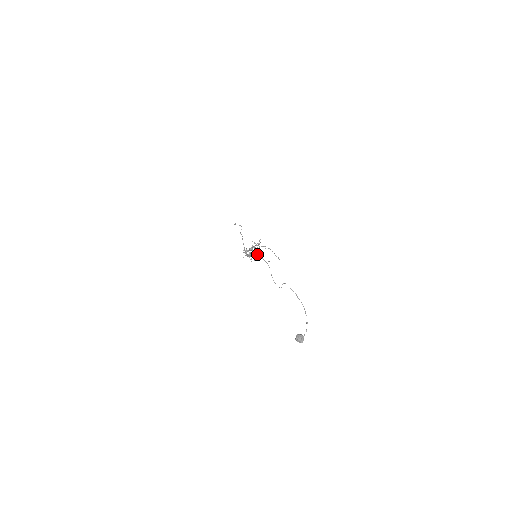
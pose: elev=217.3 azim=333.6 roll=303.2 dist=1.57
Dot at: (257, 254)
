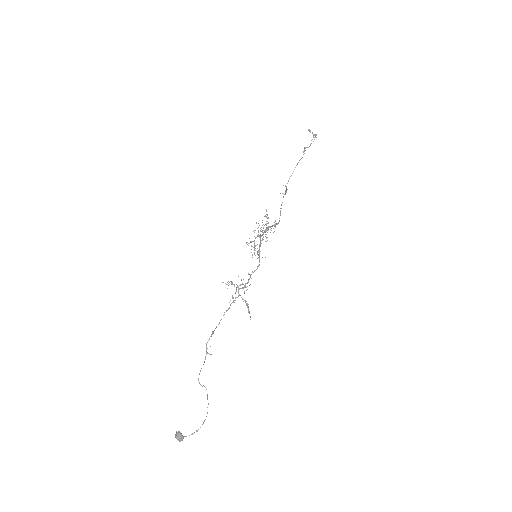
Dot at: (232, 296)
